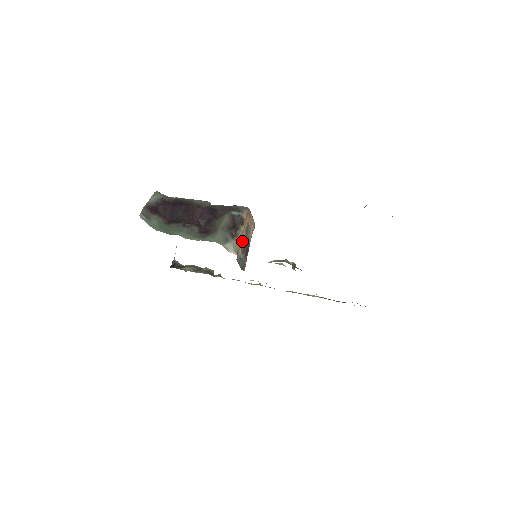
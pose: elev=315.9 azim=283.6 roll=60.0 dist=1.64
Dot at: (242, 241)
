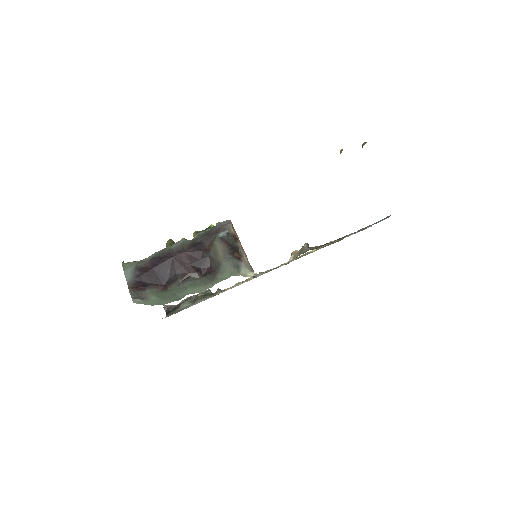
Dot at: (246, 255)
